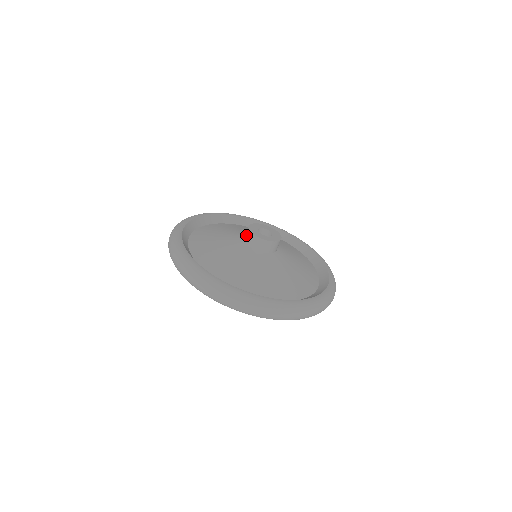
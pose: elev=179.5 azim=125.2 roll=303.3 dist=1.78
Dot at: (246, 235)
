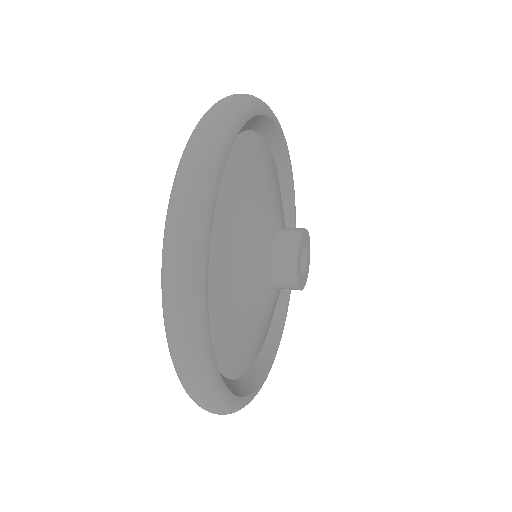
Dot at: (285, 251)
